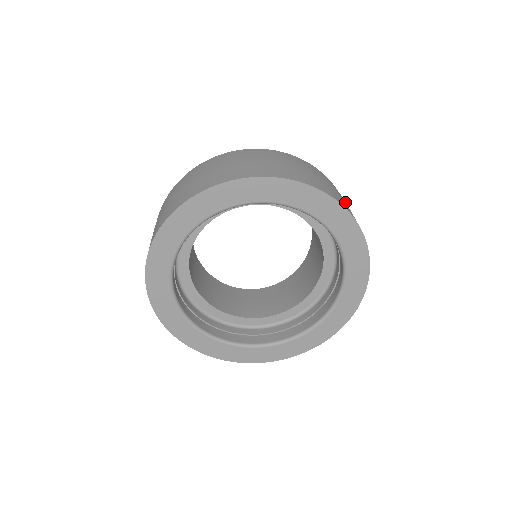
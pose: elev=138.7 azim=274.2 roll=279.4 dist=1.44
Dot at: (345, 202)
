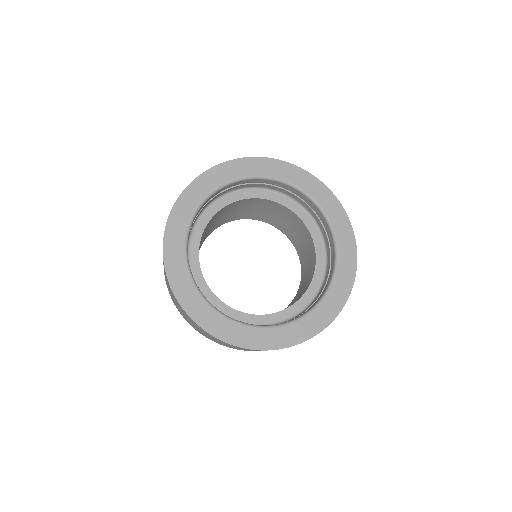
Dot at: occluded
